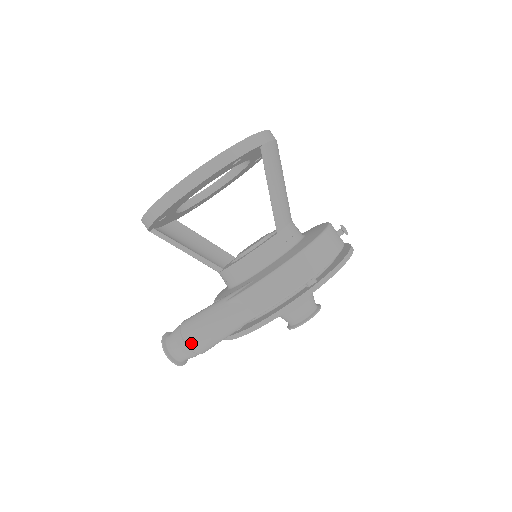
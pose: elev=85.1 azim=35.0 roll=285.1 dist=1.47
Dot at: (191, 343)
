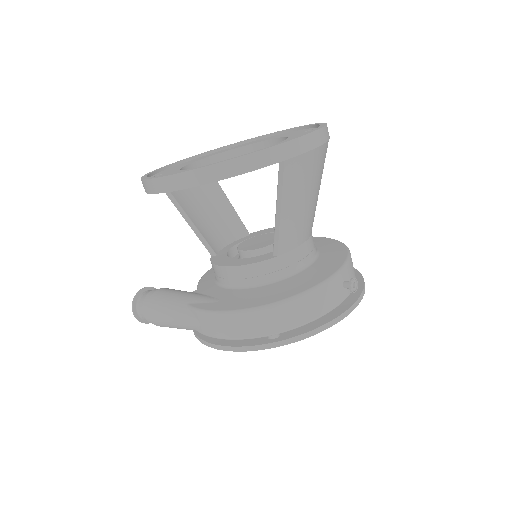
Dot at: (151, 318)
